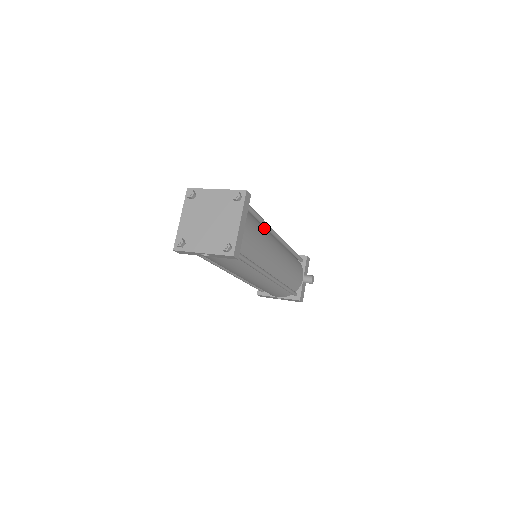
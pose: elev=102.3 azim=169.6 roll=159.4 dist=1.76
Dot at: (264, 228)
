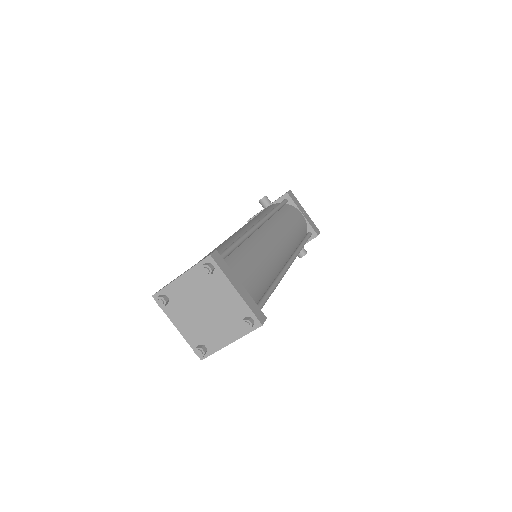
Dot at: occluded
